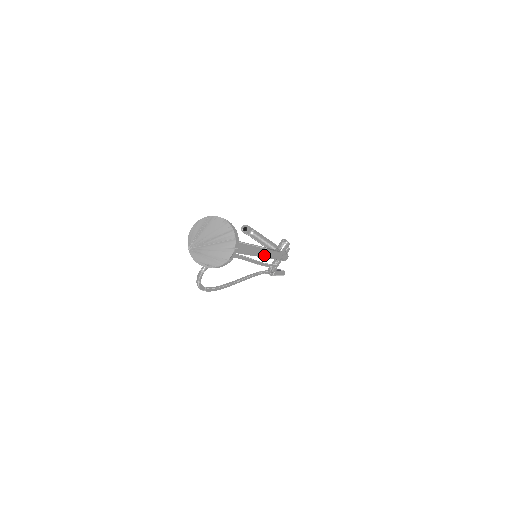
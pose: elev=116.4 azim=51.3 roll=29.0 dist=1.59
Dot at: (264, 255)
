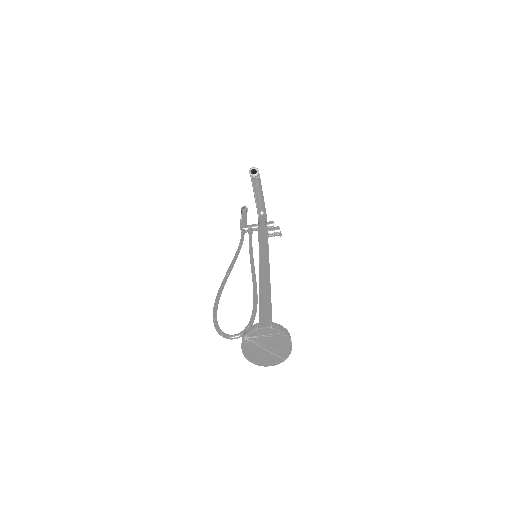
Dot at: occluded
